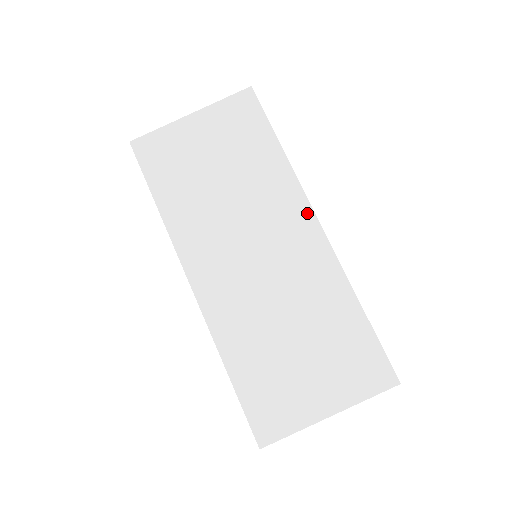
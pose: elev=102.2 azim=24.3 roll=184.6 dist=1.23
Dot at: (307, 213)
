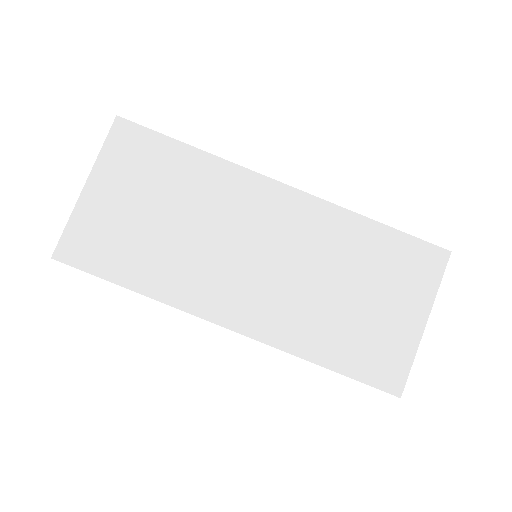
Dot at: (266, 184)
